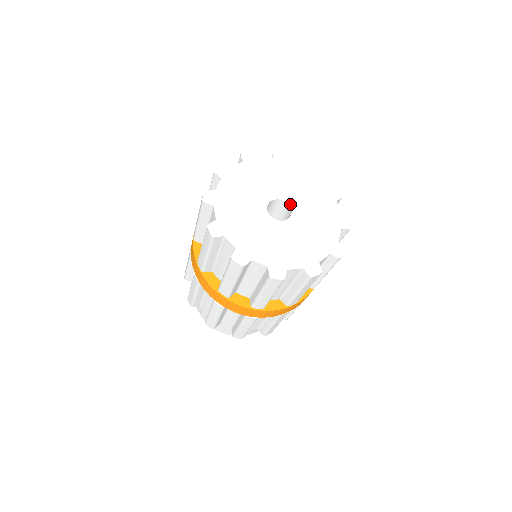
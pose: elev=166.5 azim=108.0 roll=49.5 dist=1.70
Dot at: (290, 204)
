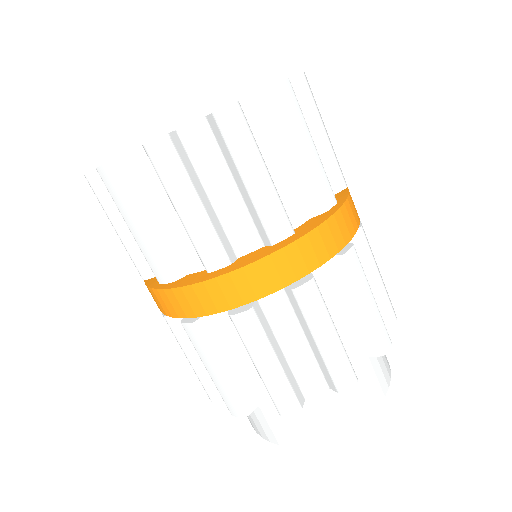
Dot at: occluded
